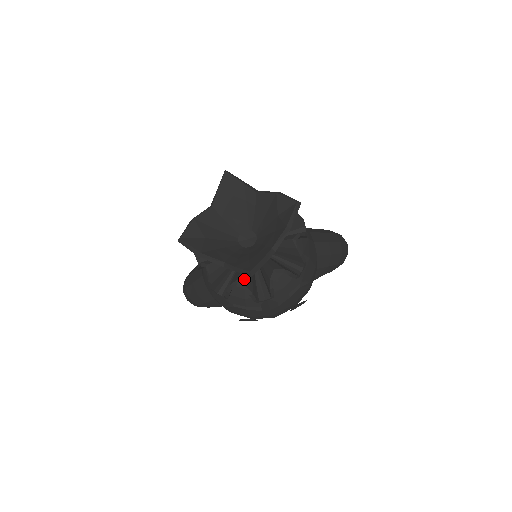
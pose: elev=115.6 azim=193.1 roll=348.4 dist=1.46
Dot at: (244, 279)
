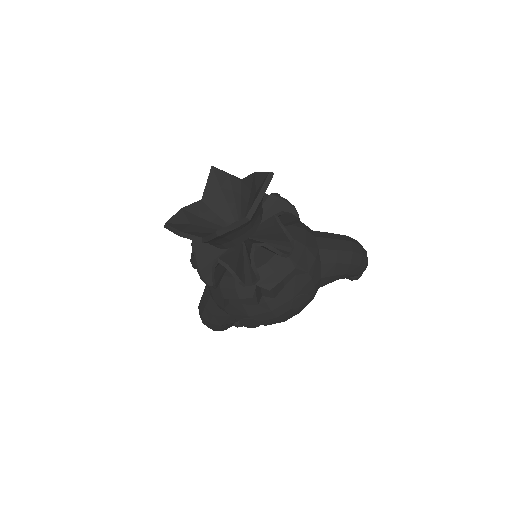
Dot at: (227, 259)
